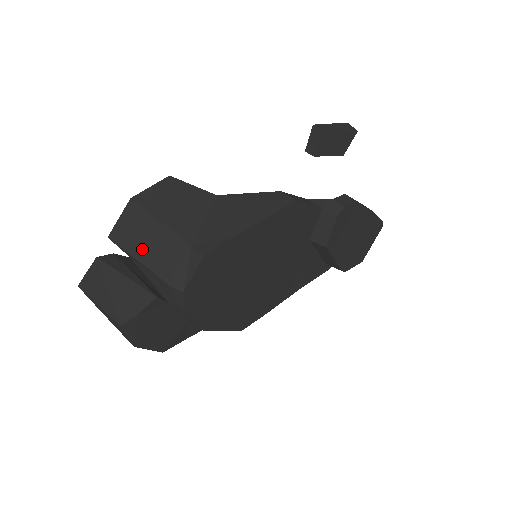
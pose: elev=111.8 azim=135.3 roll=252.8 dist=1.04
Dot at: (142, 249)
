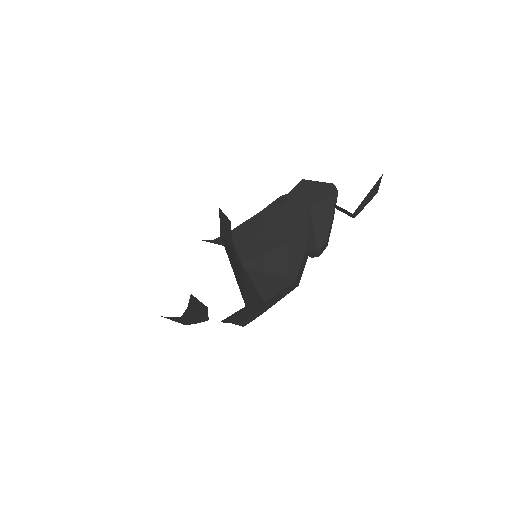
Dot at: occluded
